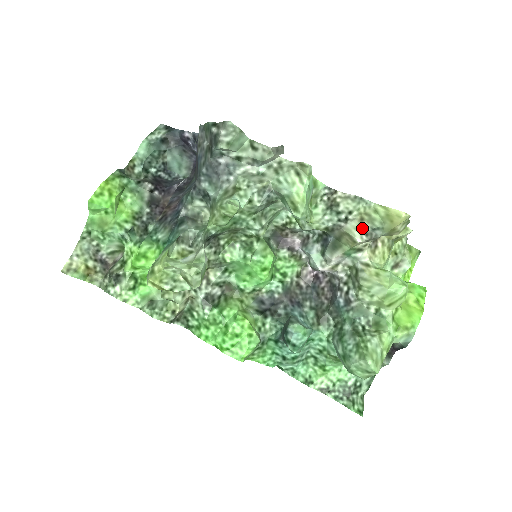
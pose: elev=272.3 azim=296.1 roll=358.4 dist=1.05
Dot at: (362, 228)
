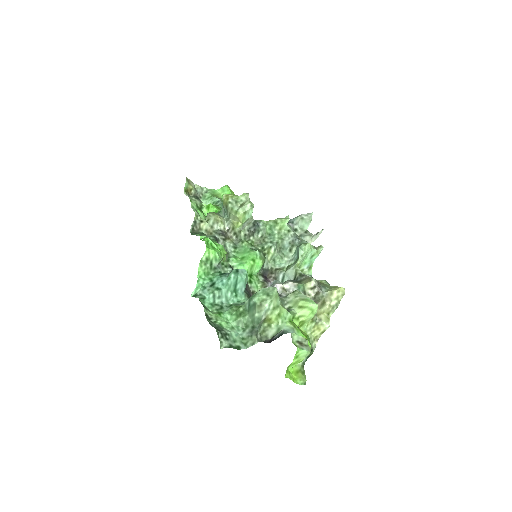
Dot at: (318, 282)
